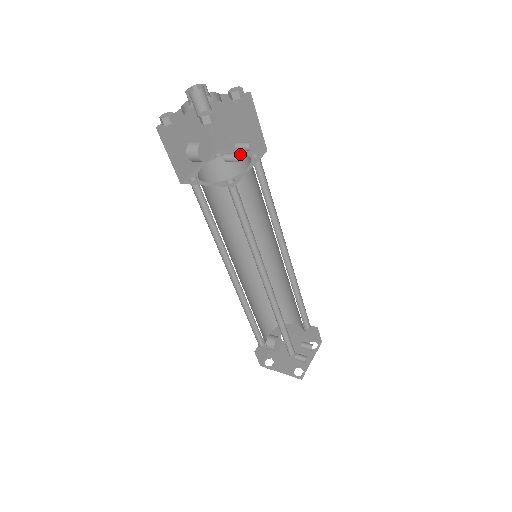
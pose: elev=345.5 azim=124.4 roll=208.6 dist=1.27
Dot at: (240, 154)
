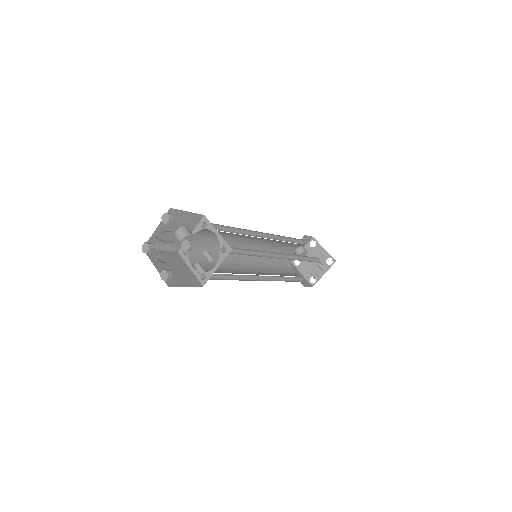
Dot at: (217, 236)
